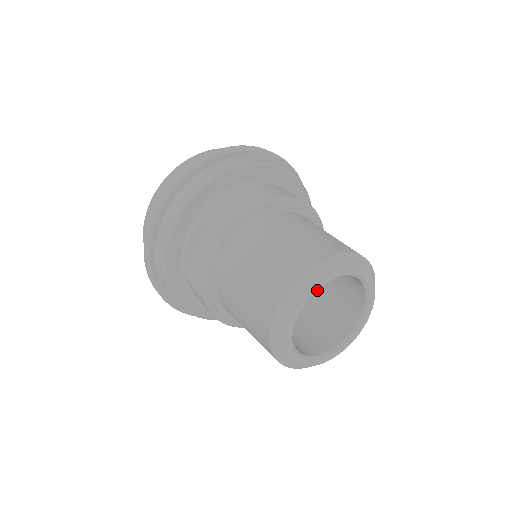
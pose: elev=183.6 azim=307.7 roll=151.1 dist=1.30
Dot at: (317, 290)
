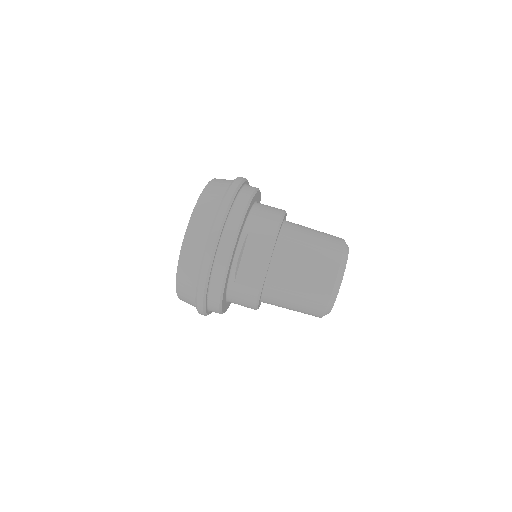
Dot at: occluded
